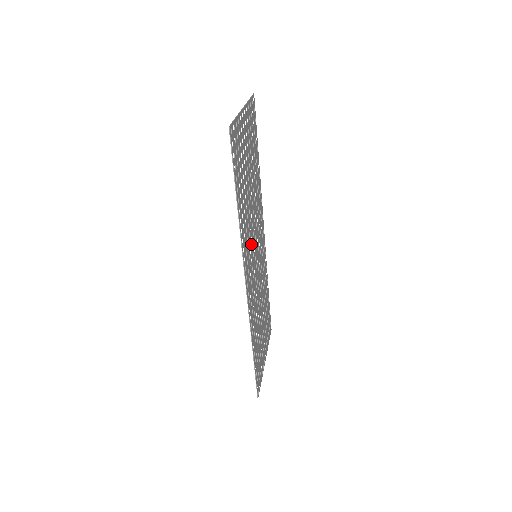
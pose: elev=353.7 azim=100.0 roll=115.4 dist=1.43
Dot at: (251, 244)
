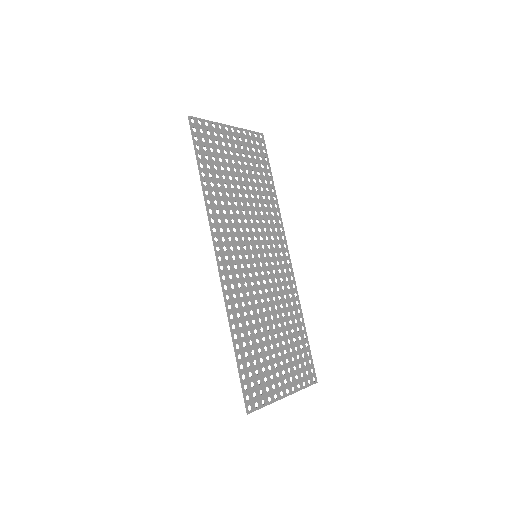
Dot at: (240, 234)
